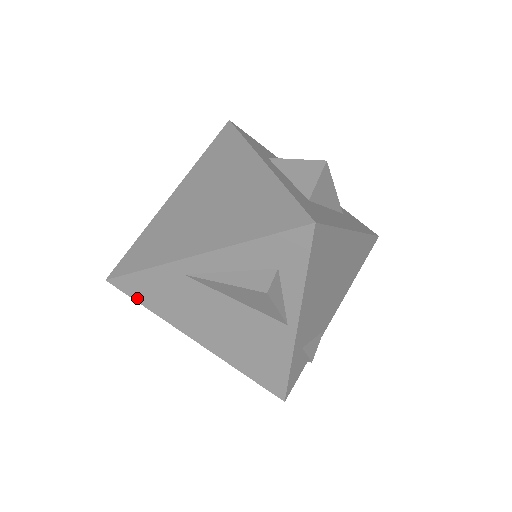
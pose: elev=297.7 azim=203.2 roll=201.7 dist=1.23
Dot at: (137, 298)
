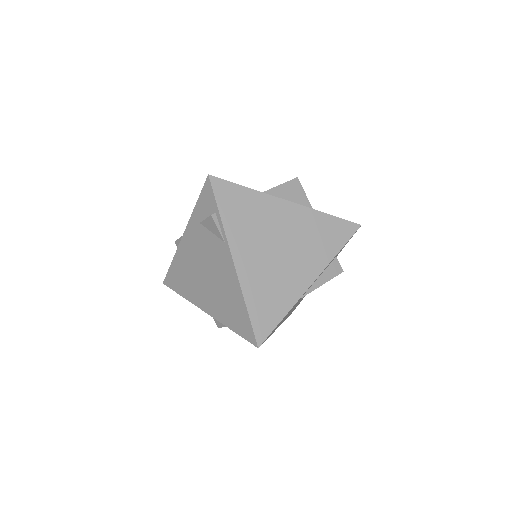
Dot at: occluded
